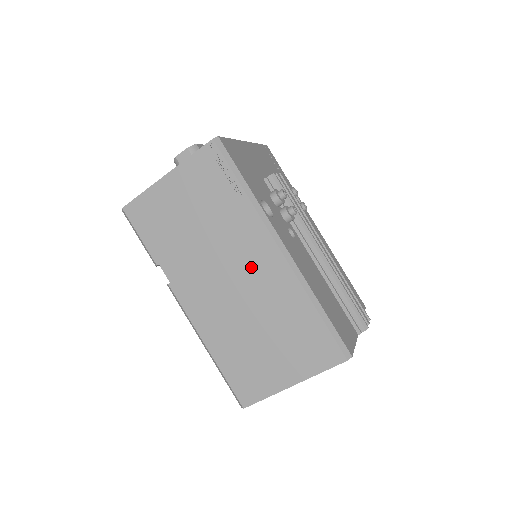
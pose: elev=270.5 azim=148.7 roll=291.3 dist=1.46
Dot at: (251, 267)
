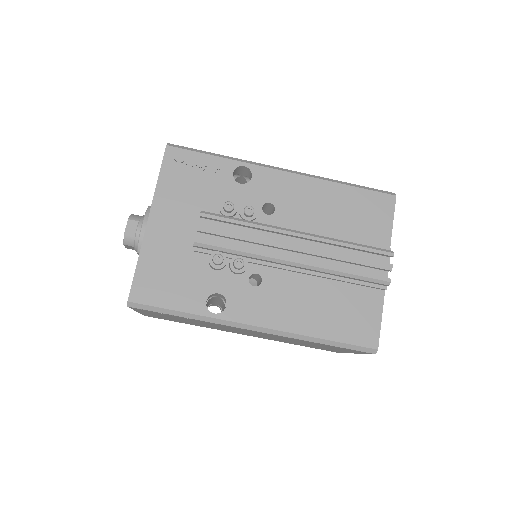
Dot at: (250, 332)
